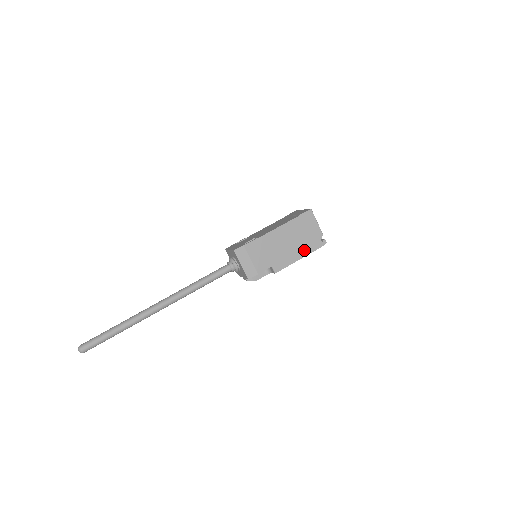
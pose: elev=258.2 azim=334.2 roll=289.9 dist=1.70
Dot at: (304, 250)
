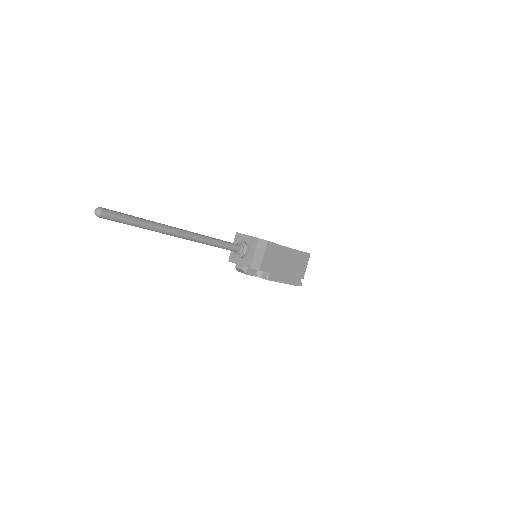
Dot at: (290, 279)
